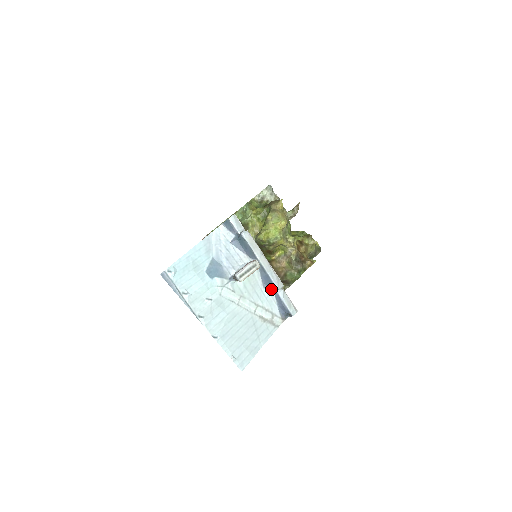
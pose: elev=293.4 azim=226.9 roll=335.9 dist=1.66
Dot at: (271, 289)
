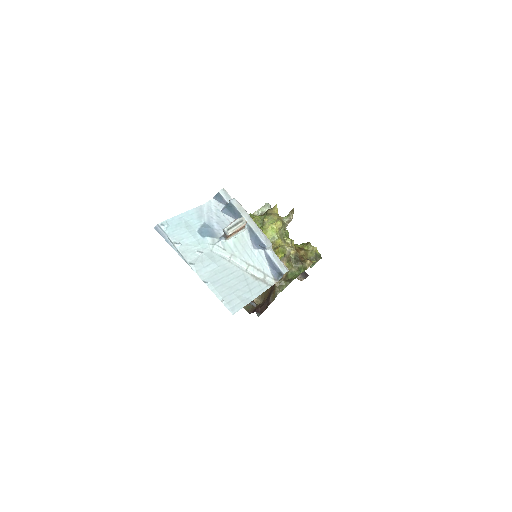
Dot at: (261, 250)
